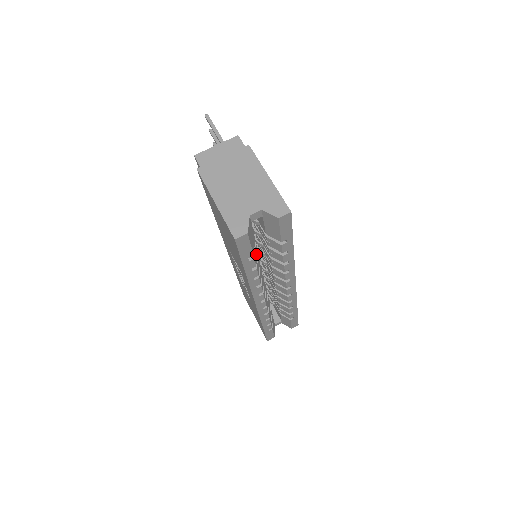
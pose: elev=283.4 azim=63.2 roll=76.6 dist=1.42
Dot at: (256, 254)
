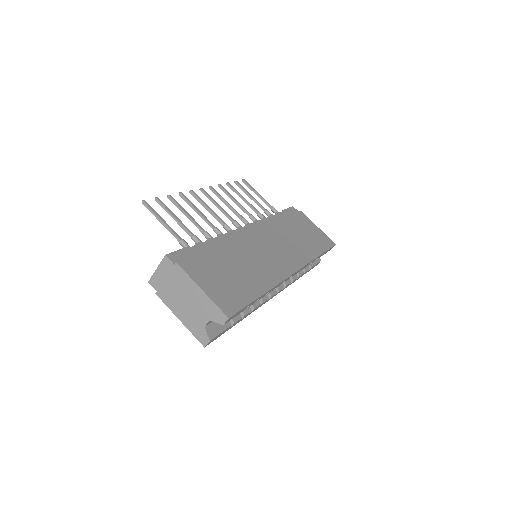
Dot at: occluded
